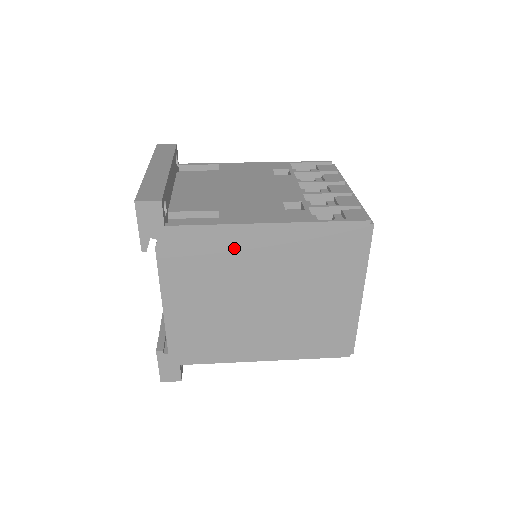
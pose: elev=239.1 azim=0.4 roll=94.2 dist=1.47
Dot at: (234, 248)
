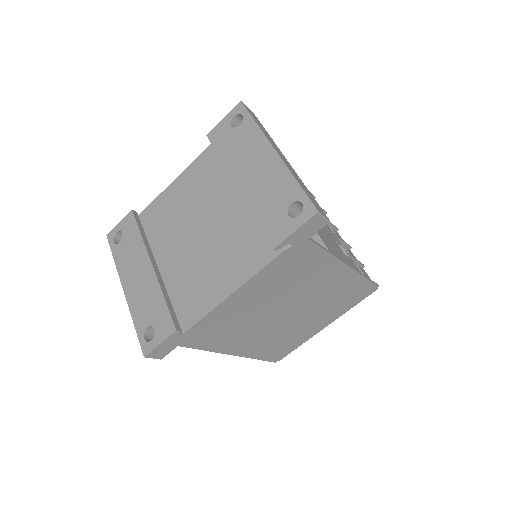
Dot at: (317, 273)
